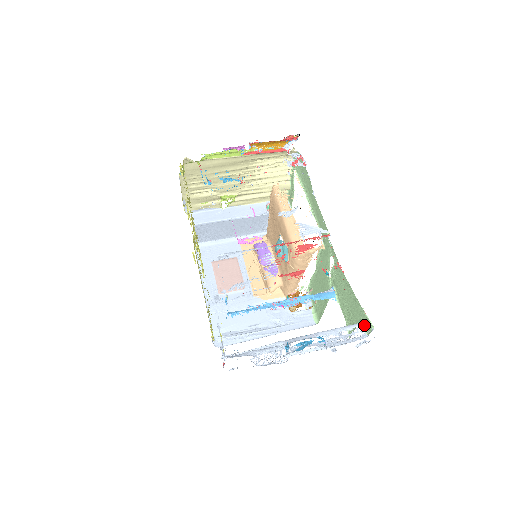
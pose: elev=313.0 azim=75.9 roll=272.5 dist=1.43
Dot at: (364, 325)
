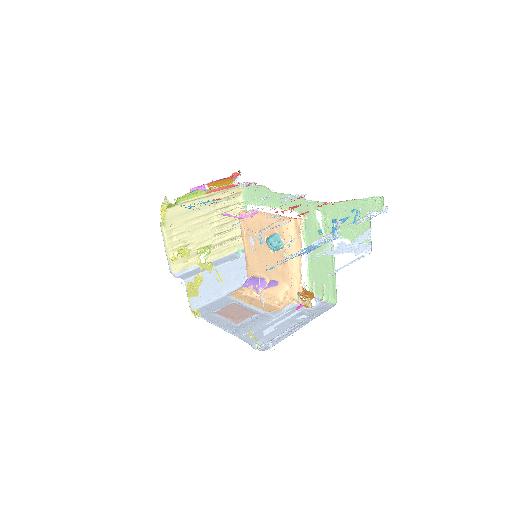
Dot at: (375, 210)
